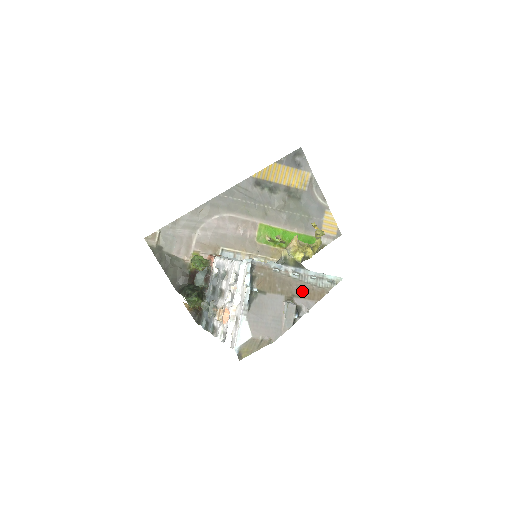
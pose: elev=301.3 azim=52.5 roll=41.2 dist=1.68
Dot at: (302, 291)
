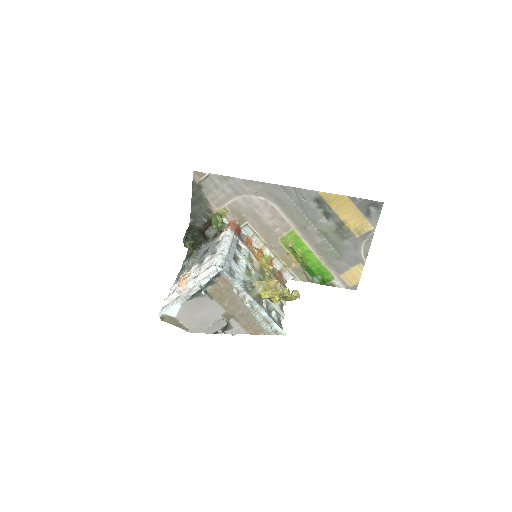
Dot at: (243, 318)
